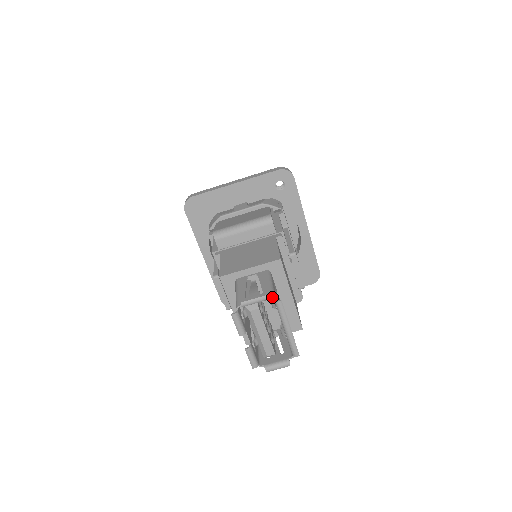
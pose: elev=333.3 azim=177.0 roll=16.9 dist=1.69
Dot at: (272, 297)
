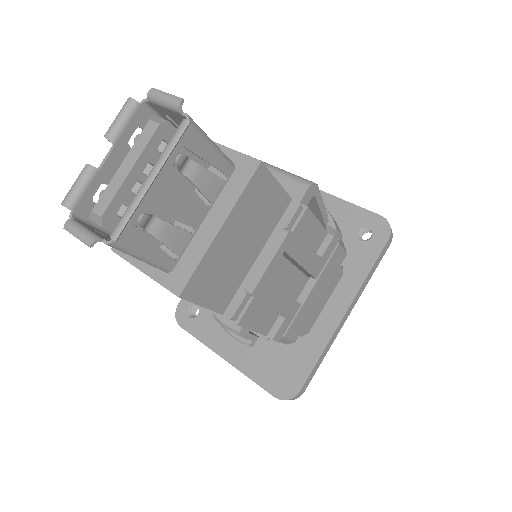
Dot at: (188, 116)
